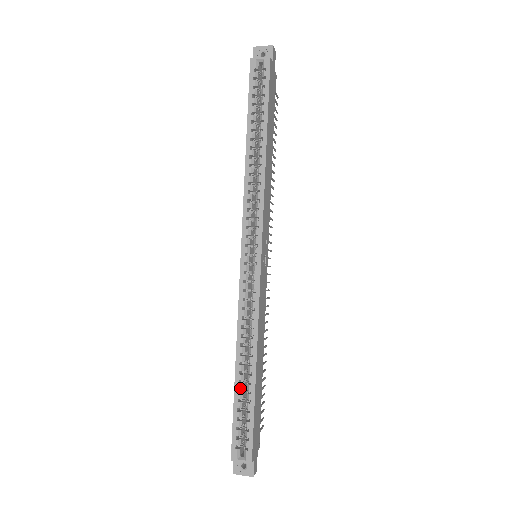
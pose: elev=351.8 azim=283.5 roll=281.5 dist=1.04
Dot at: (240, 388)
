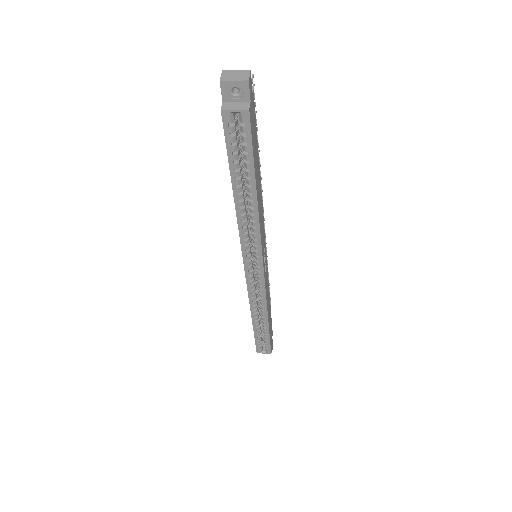
Dot at: (258, 330)
